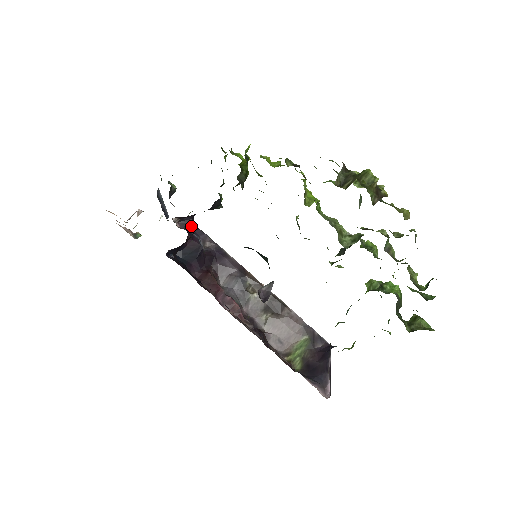
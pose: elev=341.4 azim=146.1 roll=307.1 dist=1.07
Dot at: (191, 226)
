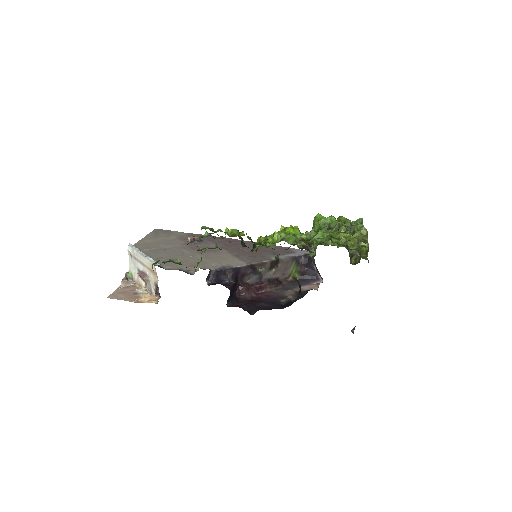
Dot at: (213, 274)
